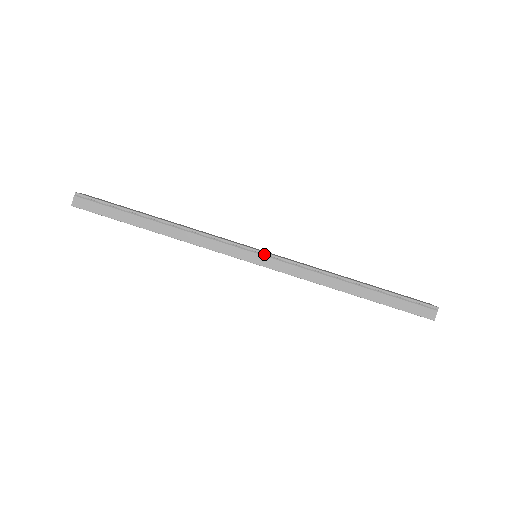
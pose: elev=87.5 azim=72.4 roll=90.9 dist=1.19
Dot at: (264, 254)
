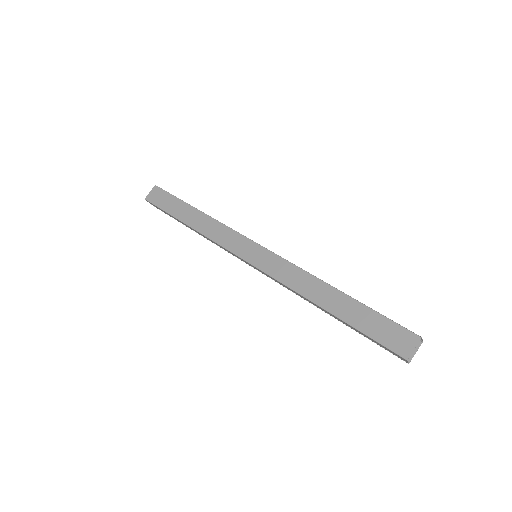
Dot at: occluded
